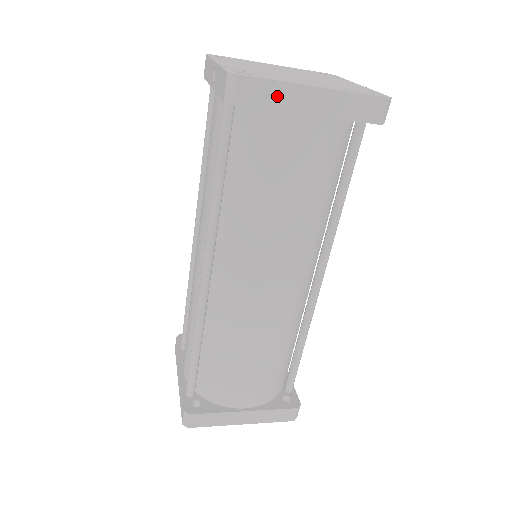
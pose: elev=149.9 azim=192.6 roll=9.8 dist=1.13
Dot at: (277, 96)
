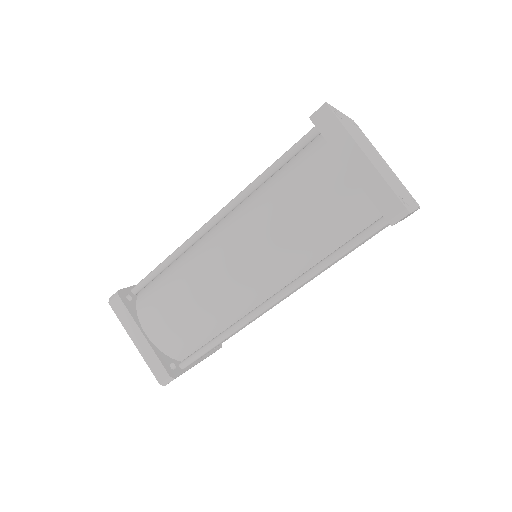
Dot at: (339, 139)
